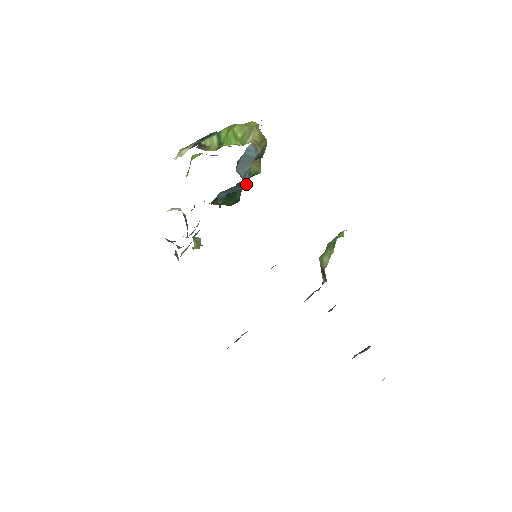
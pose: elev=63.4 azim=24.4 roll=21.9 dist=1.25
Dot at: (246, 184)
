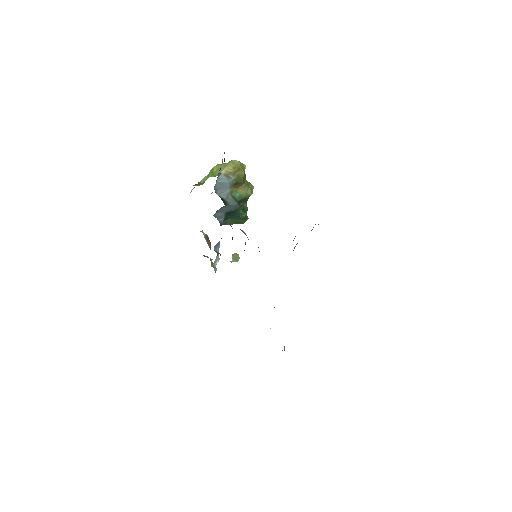
Dot at: (233, 204)
